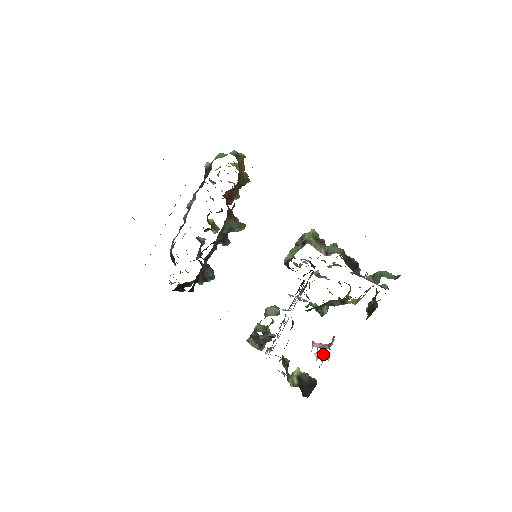
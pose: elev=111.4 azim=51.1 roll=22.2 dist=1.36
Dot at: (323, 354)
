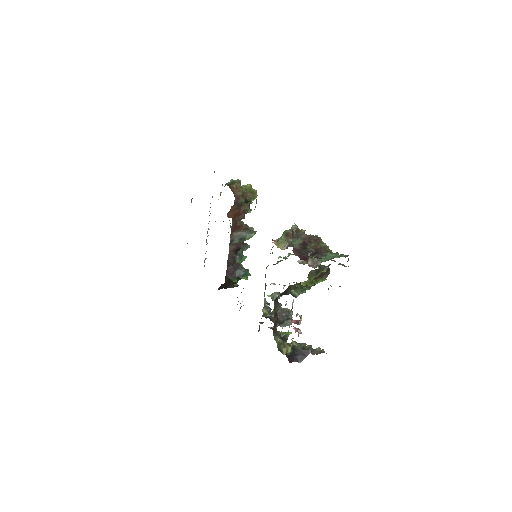
Dot at: (298, 328)
